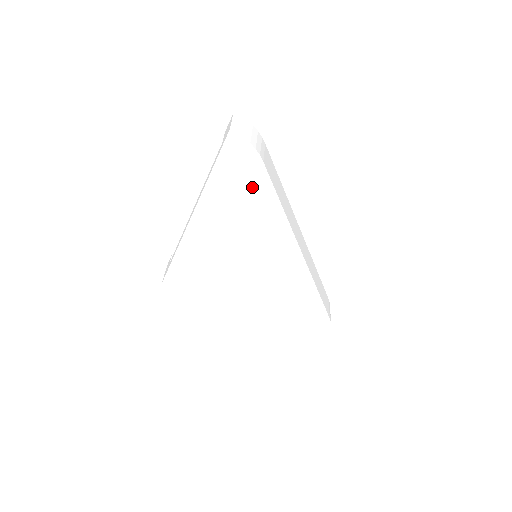
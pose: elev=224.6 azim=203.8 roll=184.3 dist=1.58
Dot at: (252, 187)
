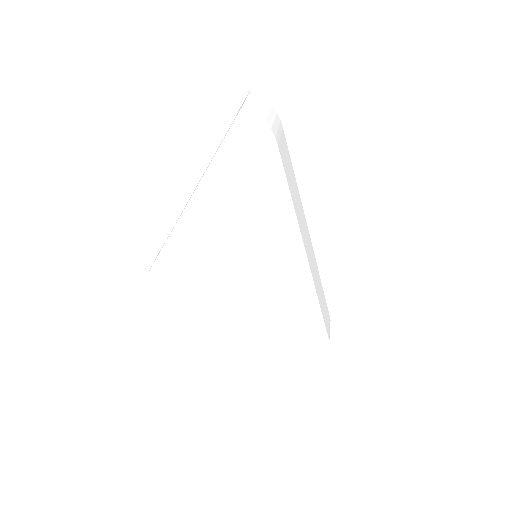
Dot at: (261, 174)
